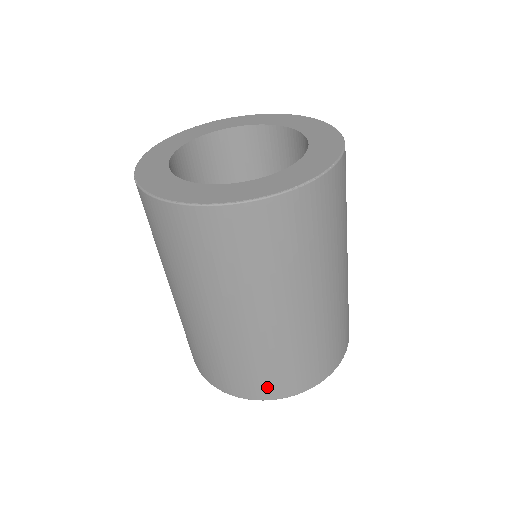
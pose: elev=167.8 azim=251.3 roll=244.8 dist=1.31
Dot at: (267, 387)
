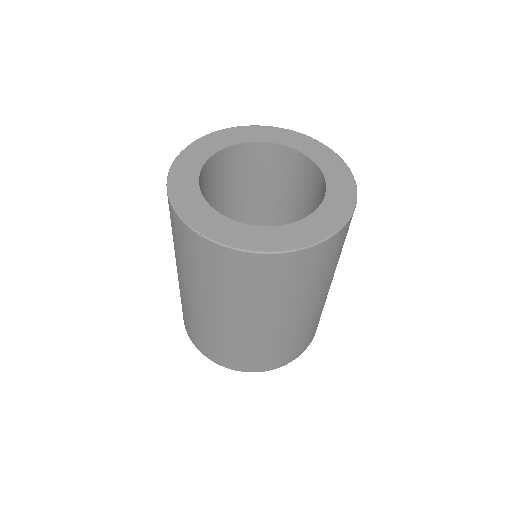
Dot at: (285, 358)
